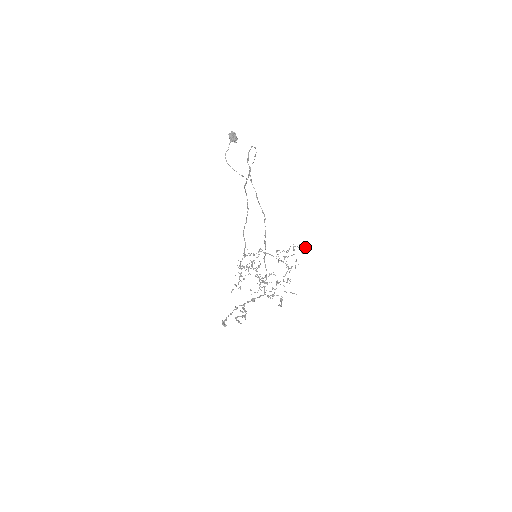
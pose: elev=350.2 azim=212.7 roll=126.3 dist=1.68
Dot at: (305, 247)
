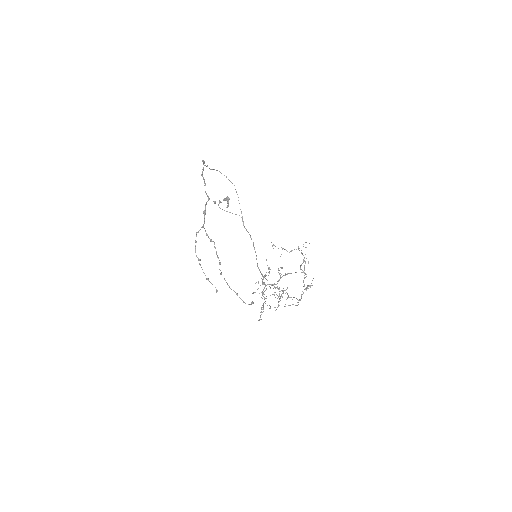
Dot at: occluded
